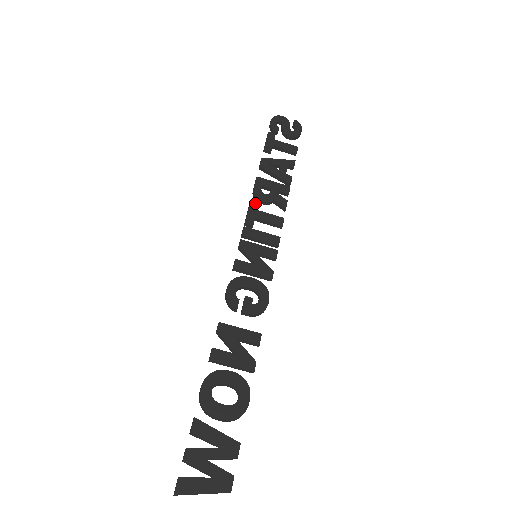
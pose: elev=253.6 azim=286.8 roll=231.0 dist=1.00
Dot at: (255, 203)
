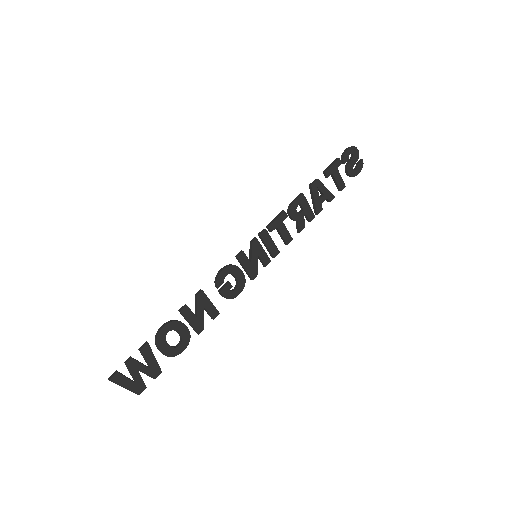
Dot at: (286, 215)
